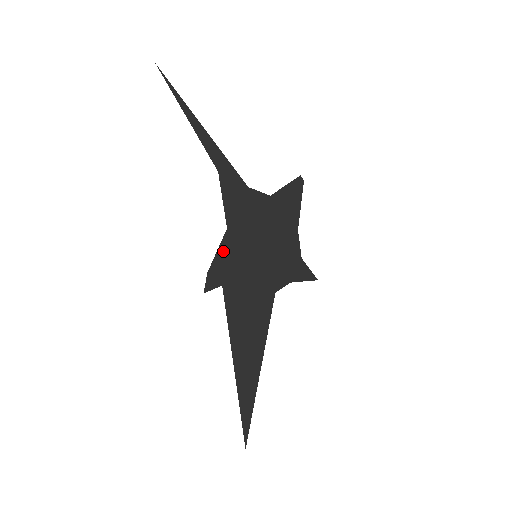
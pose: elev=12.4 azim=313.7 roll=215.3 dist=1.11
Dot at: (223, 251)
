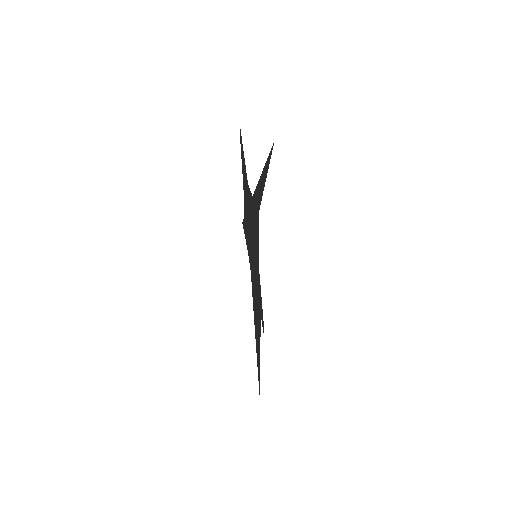
Dot at: occluded
